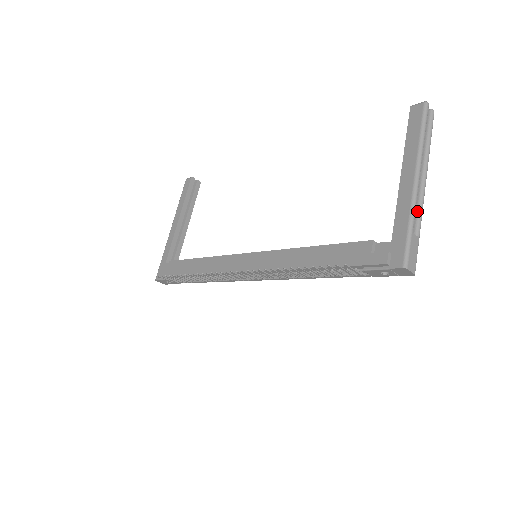
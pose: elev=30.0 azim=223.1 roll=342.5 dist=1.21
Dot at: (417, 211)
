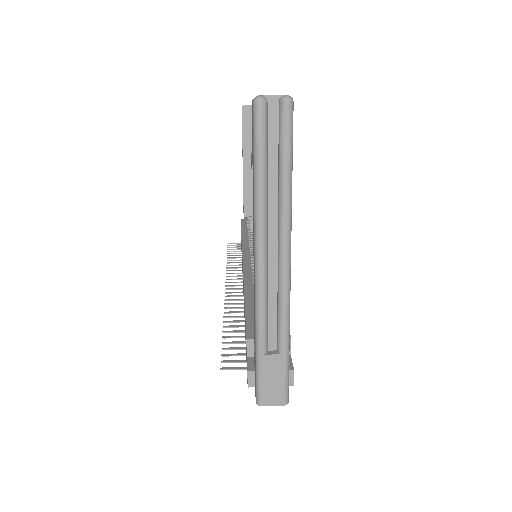
Dot at: (277, 312)
